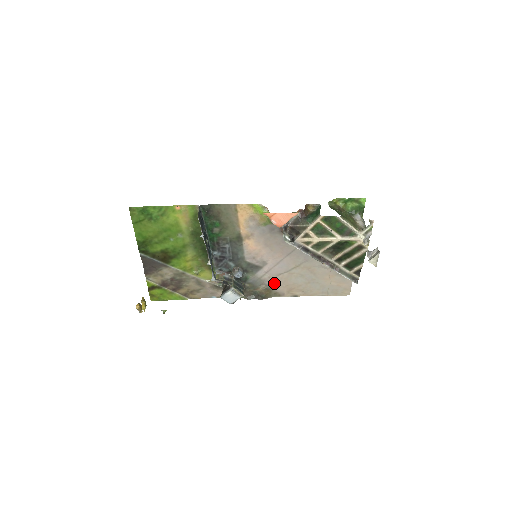
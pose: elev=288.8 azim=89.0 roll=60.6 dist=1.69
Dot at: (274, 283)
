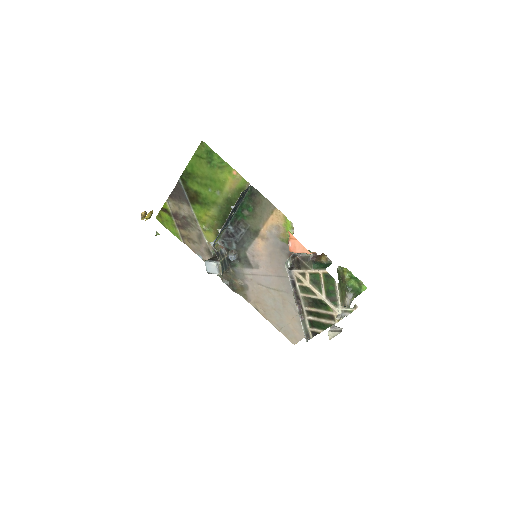
Dot at: (251, 287)
